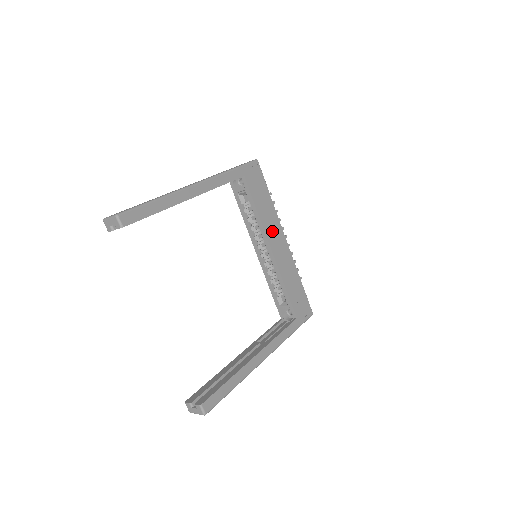
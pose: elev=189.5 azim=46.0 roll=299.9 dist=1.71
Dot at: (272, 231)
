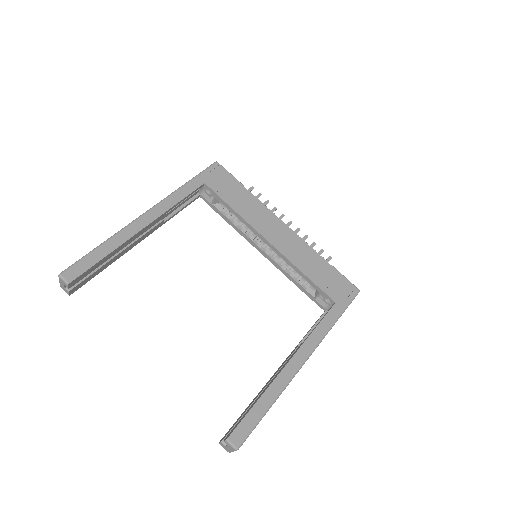
Dot at: (262, 223)
